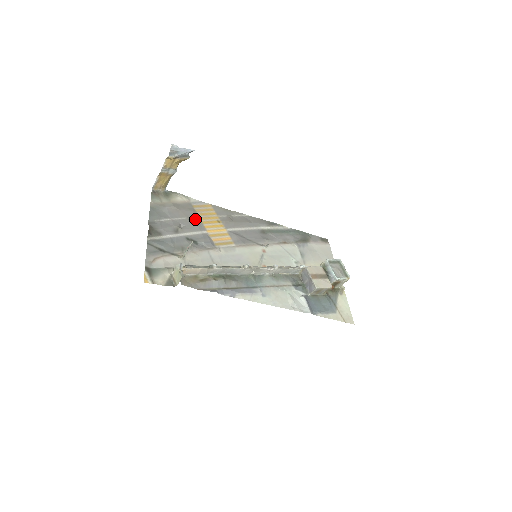
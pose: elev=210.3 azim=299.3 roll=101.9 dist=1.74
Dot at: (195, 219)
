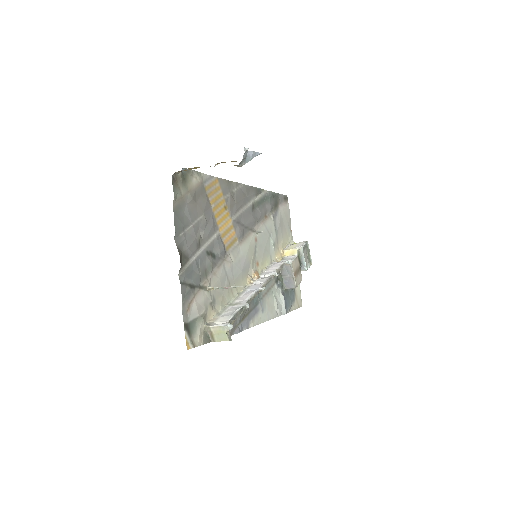
Dot at: (210, 214)
